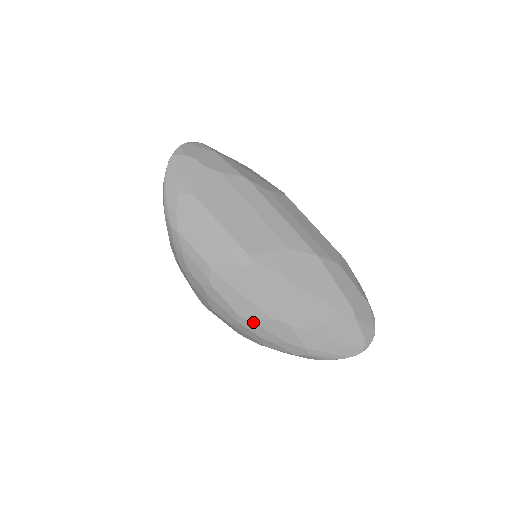
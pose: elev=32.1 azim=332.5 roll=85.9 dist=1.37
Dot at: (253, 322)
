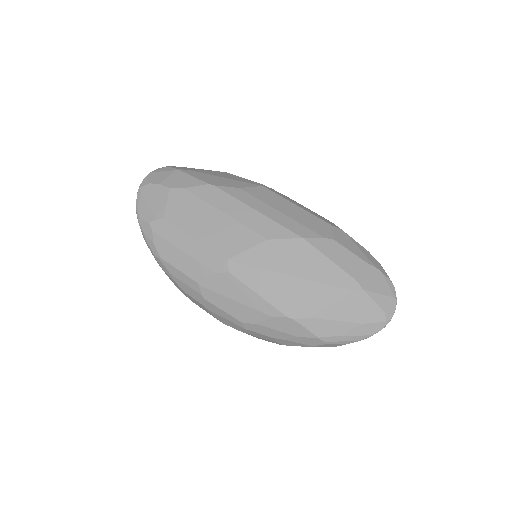
Dot at: (257, 325)
